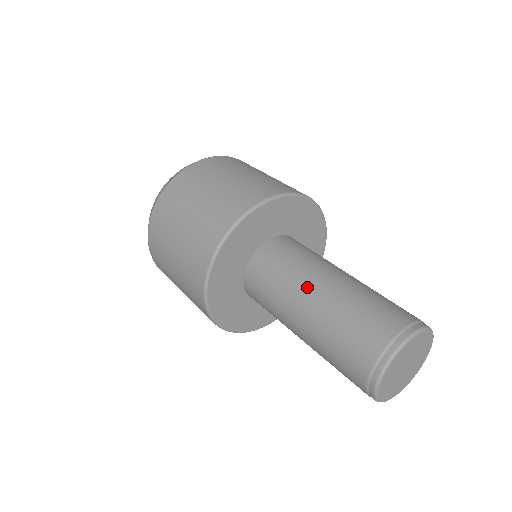
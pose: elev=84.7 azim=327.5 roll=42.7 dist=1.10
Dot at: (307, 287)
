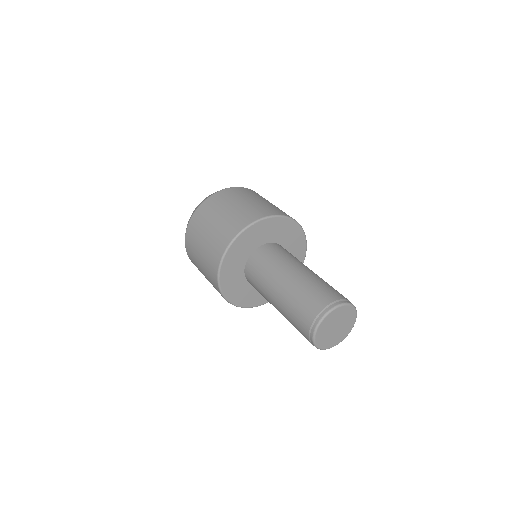
Dot at: (287, 270)
